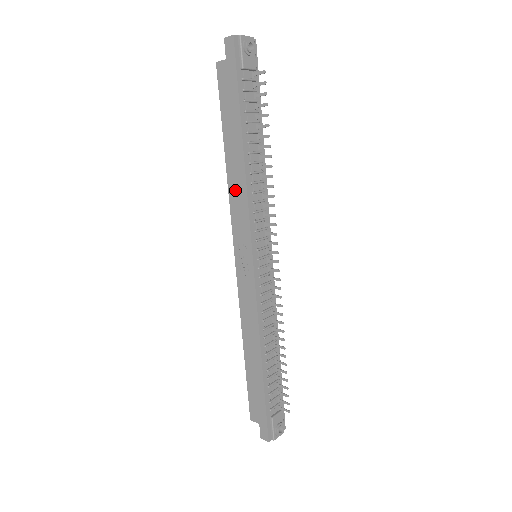
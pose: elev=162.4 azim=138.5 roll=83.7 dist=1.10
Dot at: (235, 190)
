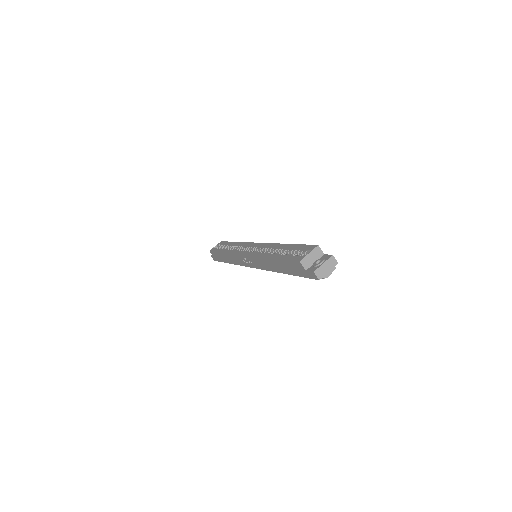
Dot at: (264, 262)
